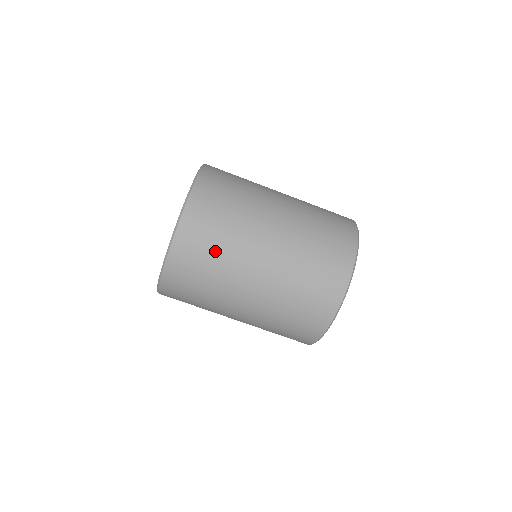
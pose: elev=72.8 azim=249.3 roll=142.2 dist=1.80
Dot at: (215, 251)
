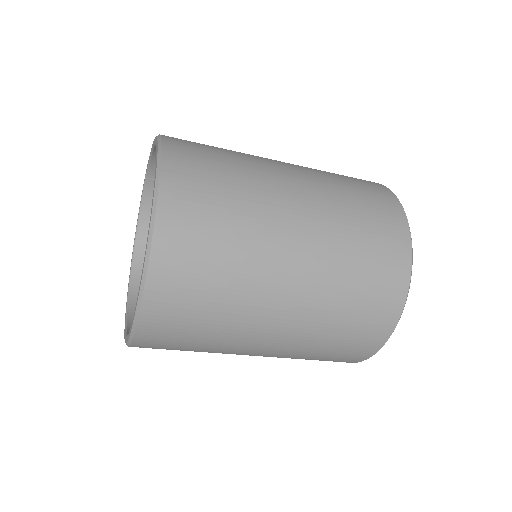
Dot at: occluded
